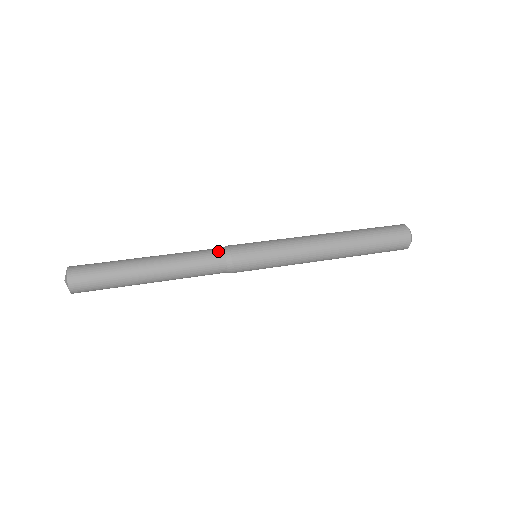
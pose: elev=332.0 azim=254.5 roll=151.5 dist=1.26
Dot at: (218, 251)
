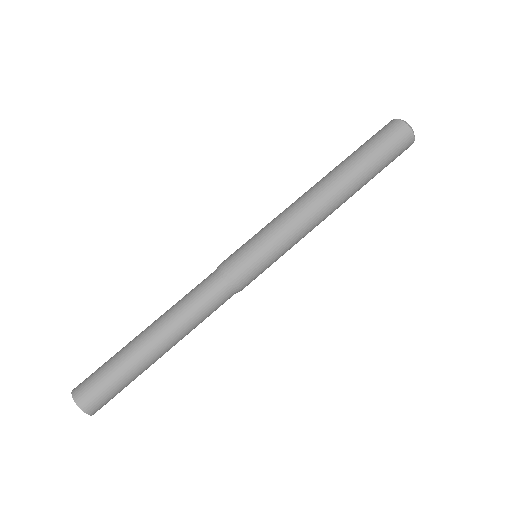
Dot at: (228, 296)
